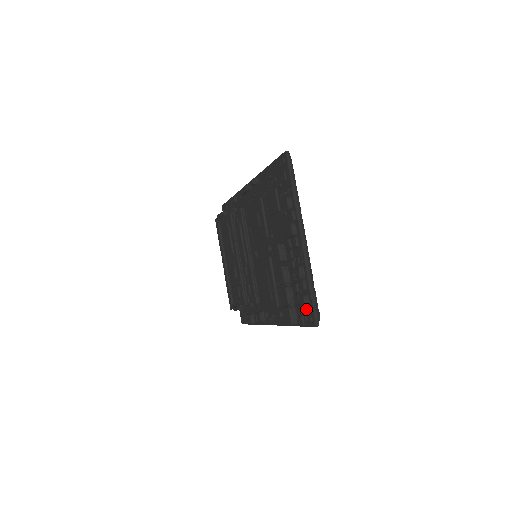
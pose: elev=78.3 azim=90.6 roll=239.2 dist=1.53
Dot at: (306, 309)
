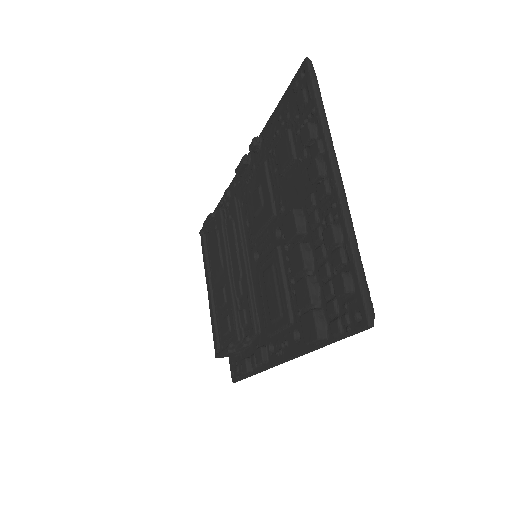
Dot at: (346, 301)
